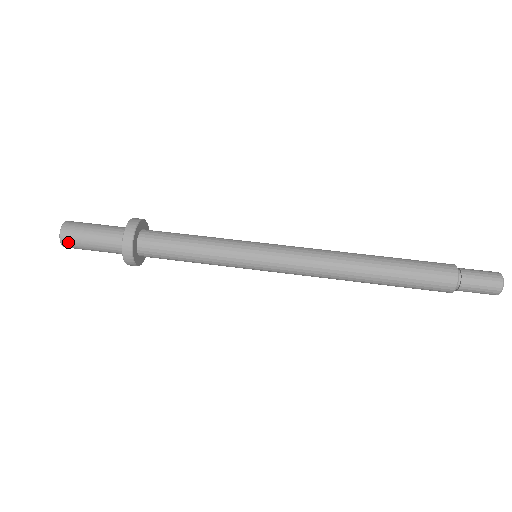
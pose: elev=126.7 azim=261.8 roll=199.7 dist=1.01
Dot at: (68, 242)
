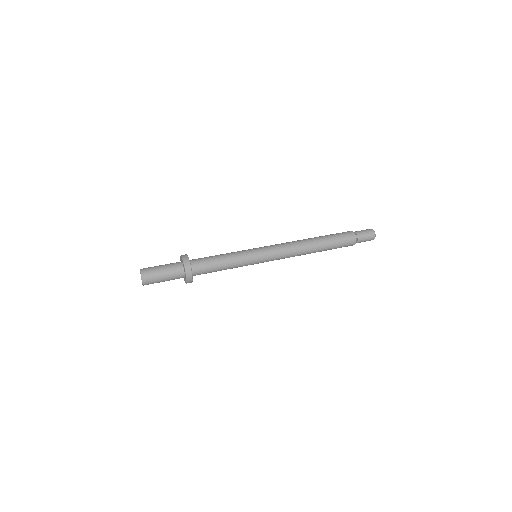
Dot at: (147, 277)
